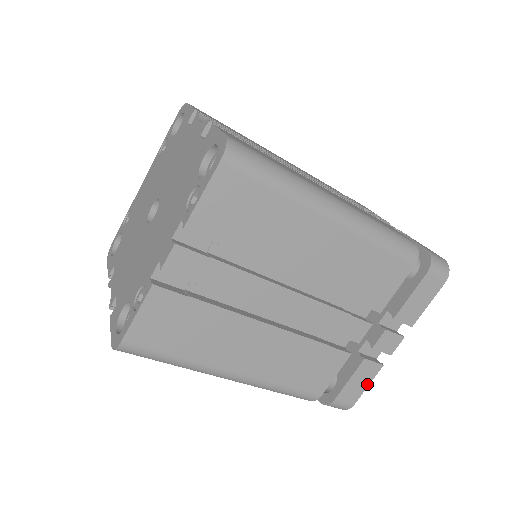
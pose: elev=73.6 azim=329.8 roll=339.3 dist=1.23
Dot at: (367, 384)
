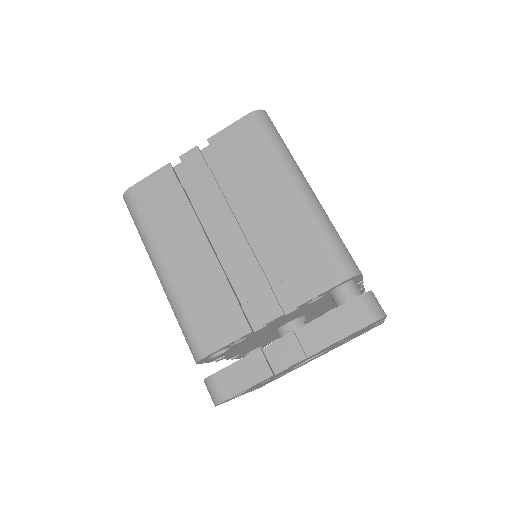
Dot at: (249, 385)
